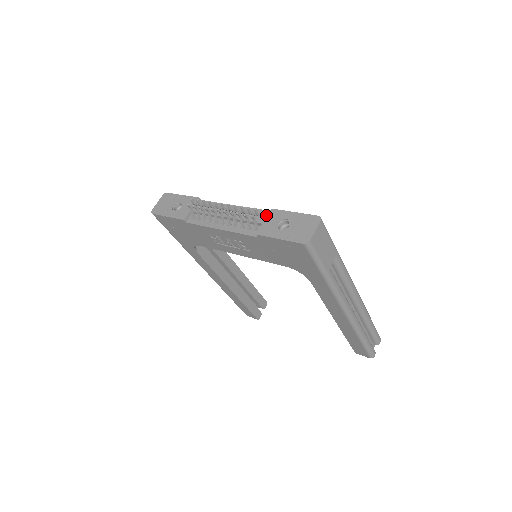
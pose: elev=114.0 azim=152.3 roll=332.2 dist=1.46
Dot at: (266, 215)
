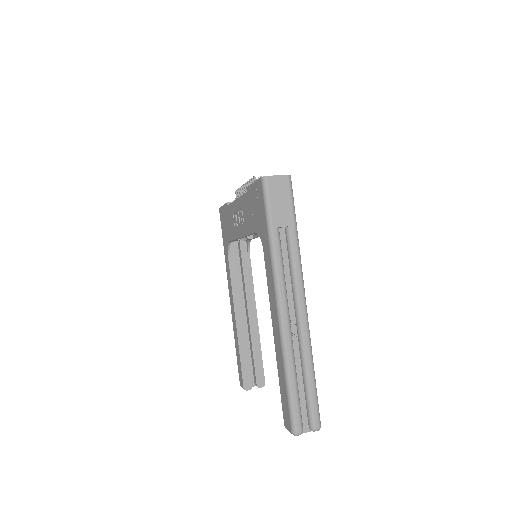
Dot at: occluded
